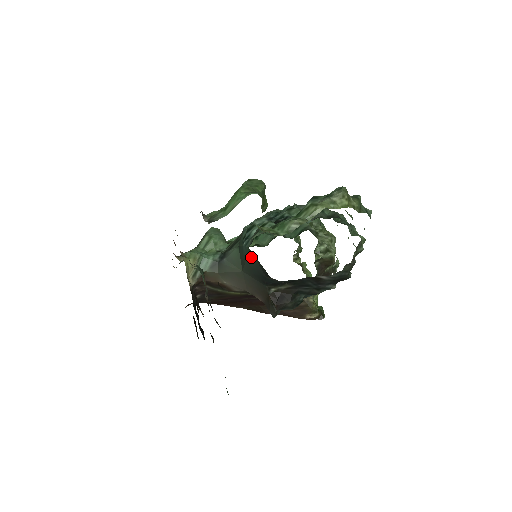
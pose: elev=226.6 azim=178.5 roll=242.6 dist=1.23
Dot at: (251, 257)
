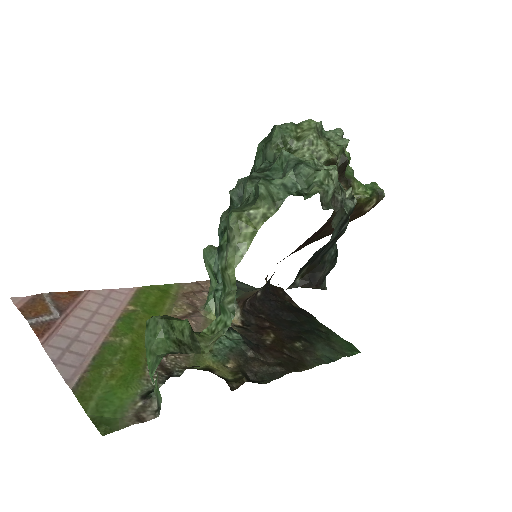
Dot at: occluded
